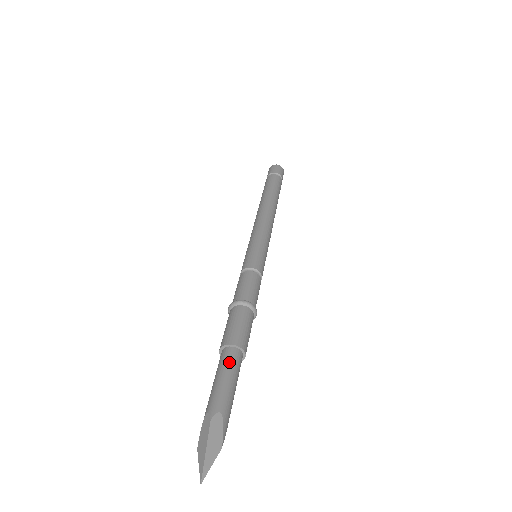
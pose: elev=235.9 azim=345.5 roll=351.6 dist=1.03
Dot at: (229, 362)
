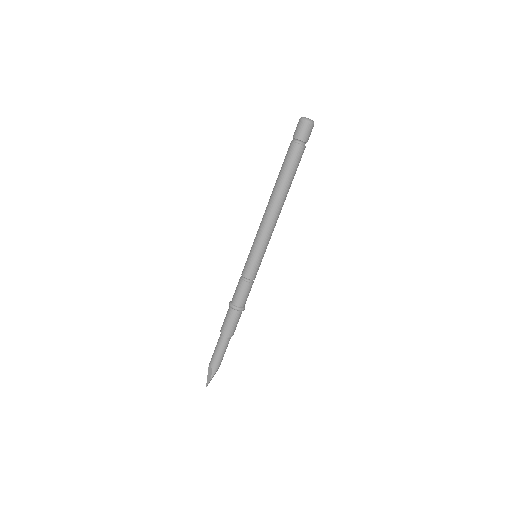
Dot at: (219, 341)
